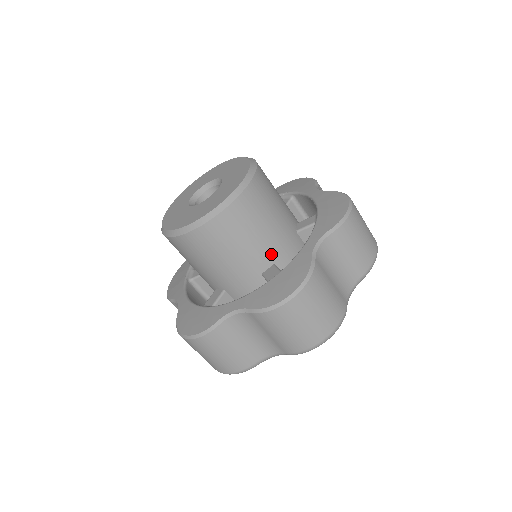
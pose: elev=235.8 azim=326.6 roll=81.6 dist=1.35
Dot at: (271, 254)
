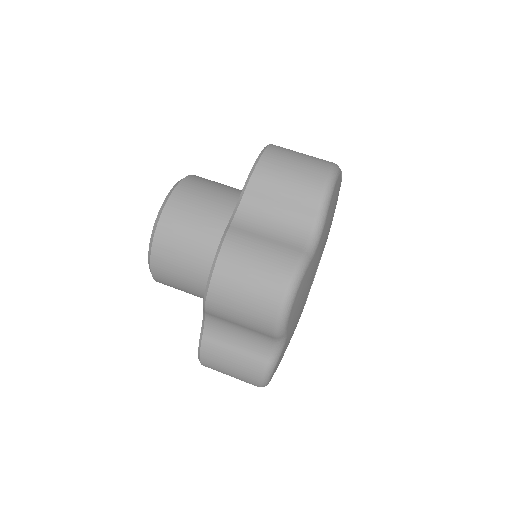
Dot at: occluded
